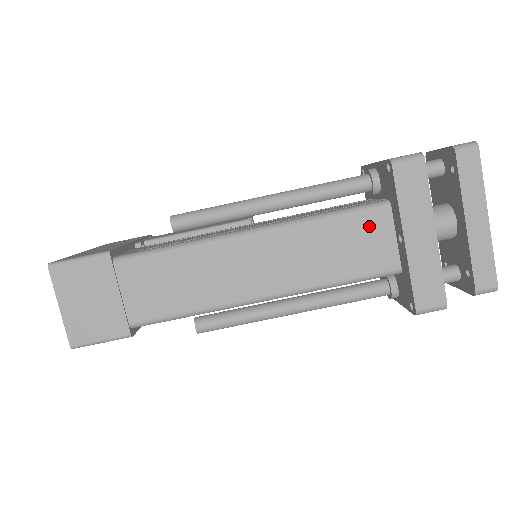
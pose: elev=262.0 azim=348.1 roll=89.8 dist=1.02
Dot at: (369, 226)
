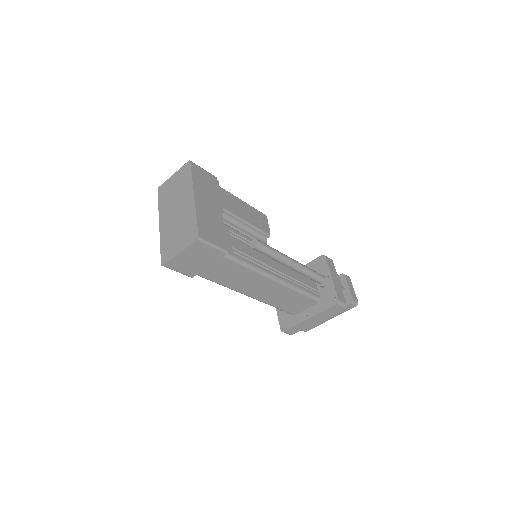
Dot at: (306, 302)
